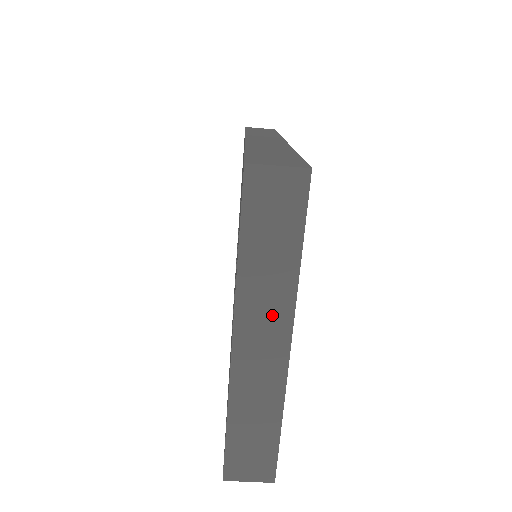
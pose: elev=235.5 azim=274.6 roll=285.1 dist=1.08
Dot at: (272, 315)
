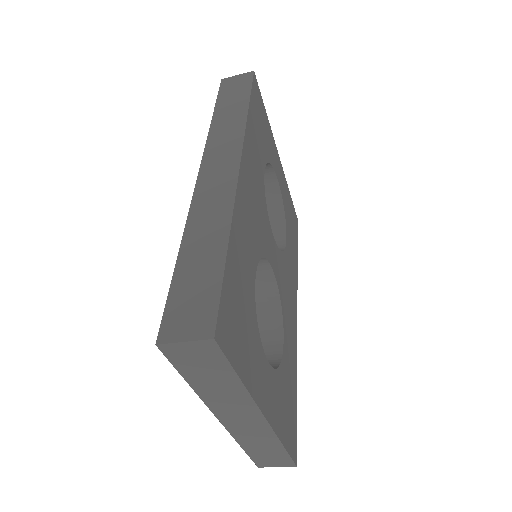
Dot at: (239, 407)
